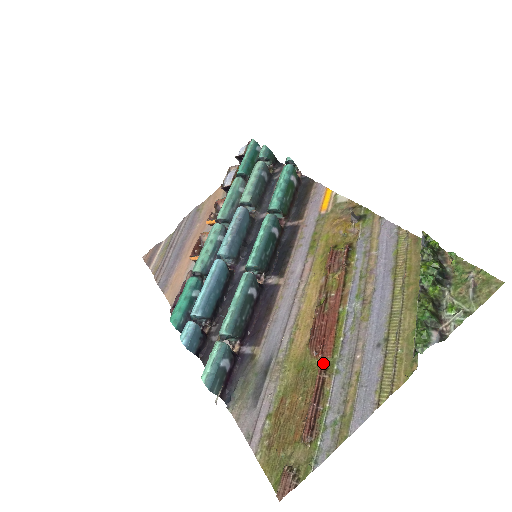
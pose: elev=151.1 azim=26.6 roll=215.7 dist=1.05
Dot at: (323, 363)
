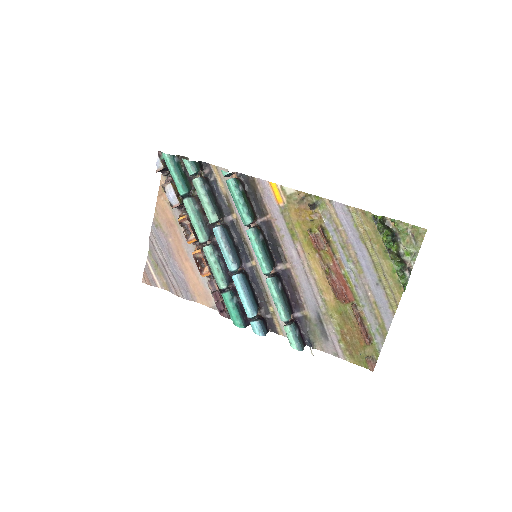
Dot at: (353, 306)
